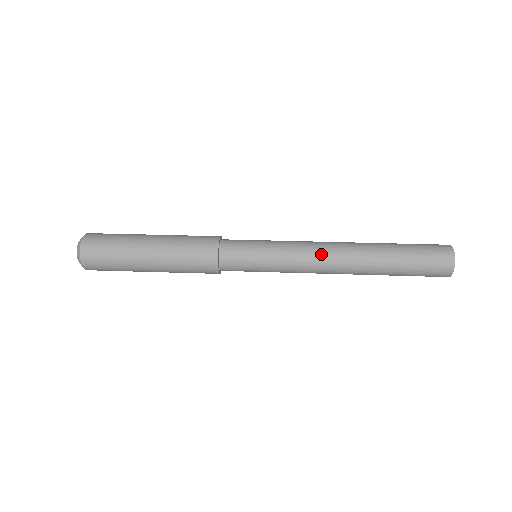
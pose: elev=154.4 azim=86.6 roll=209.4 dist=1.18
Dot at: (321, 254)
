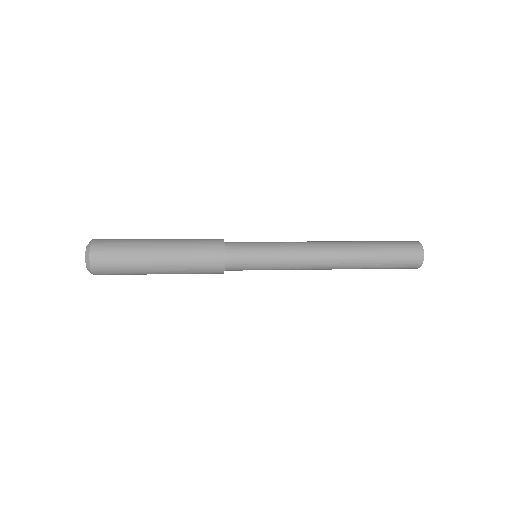
Dot at: (314, 245)
